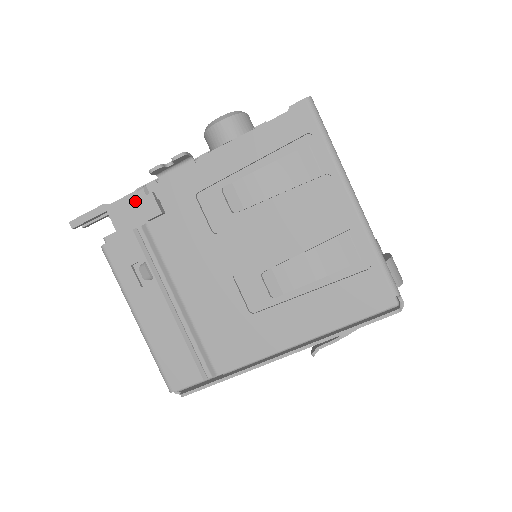
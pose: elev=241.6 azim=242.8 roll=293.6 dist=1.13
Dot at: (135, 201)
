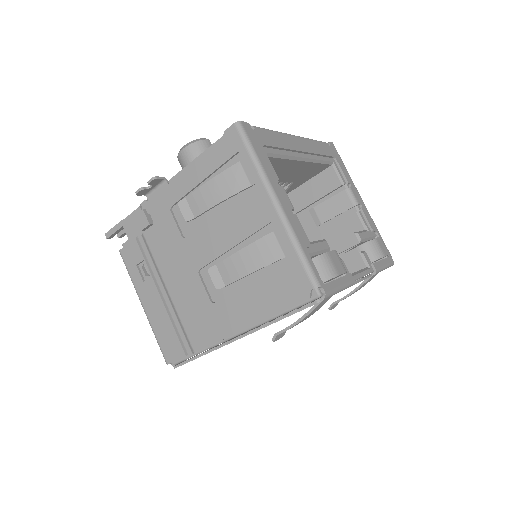
Dot at: occluded
